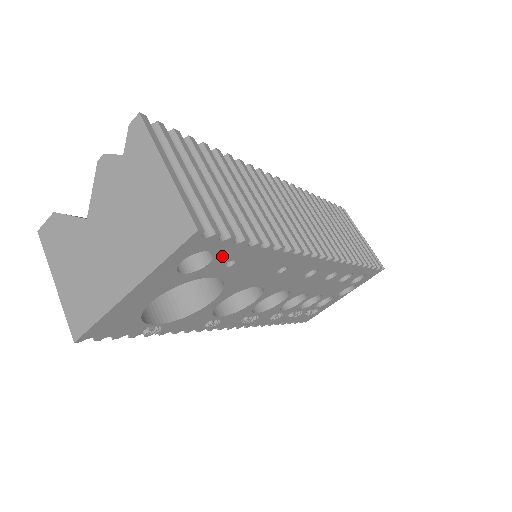
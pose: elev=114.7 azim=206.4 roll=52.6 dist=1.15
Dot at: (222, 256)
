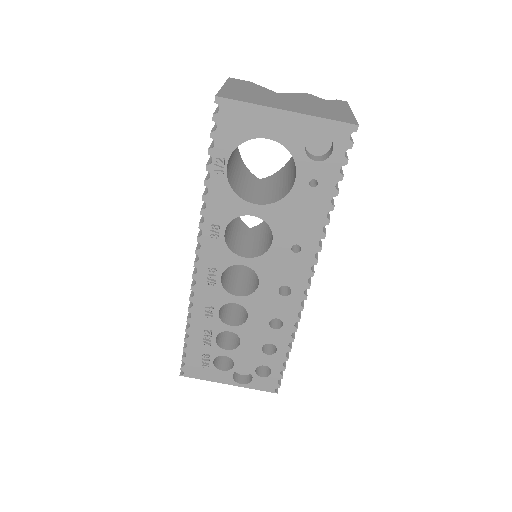
Dot at: (325, 168)
